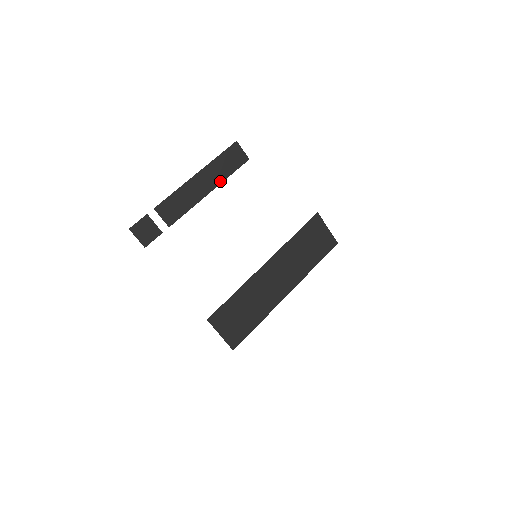
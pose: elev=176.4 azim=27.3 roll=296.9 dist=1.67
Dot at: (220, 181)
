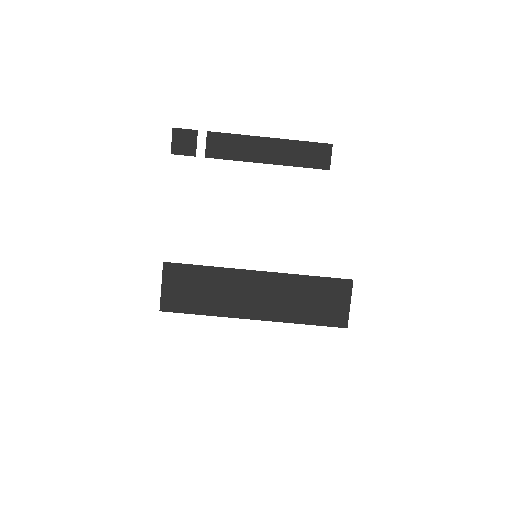
Dot at: (285, 163)
